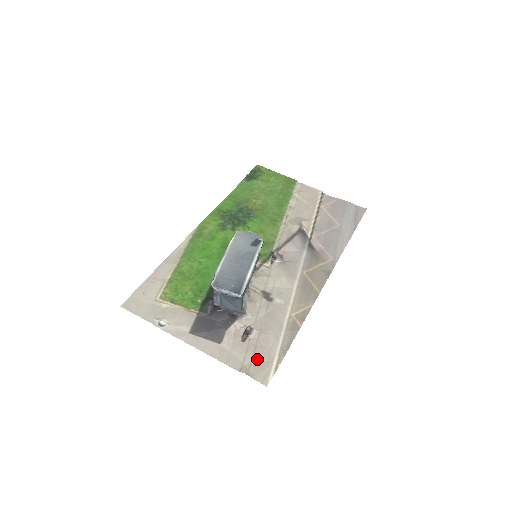
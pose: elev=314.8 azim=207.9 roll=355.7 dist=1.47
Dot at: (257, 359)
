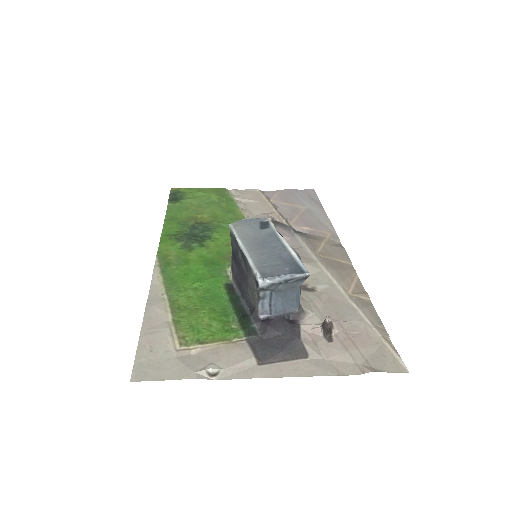
Dot at: (366, 351)
